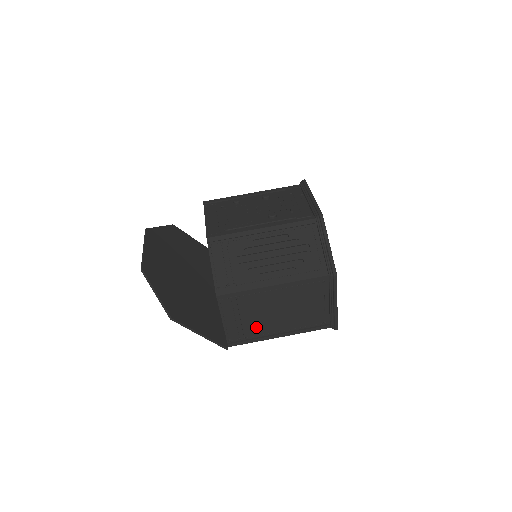
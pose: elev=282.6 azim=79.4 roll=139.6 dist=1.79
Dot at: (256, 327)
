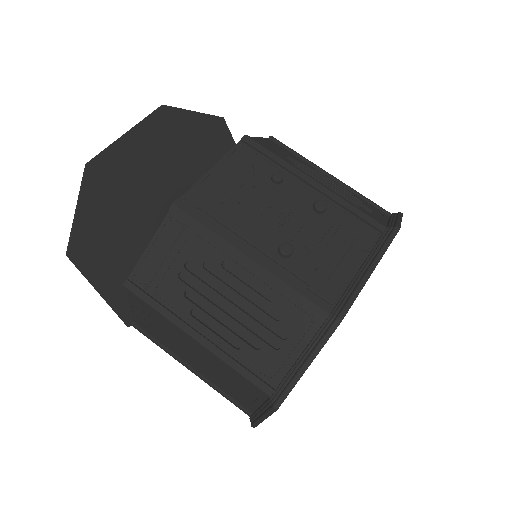
Dot at: (167, 341)
